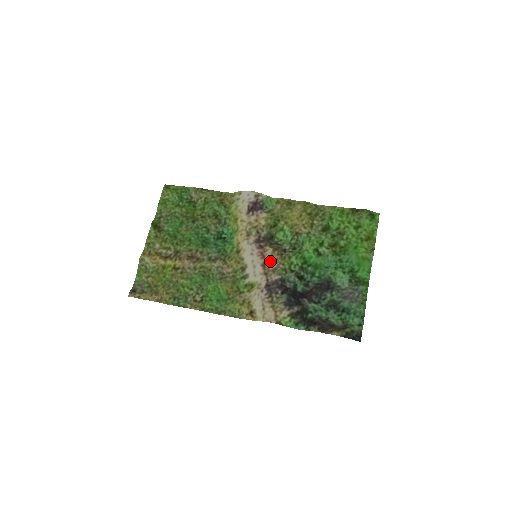
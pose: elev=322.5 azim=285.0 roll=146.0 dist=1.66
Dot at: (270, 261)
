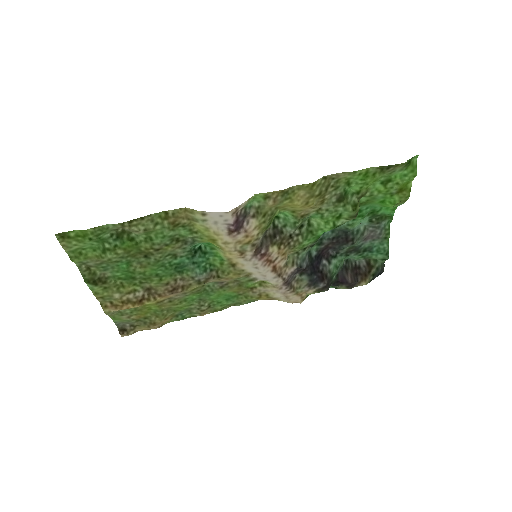
Dot at: (279, 260)
